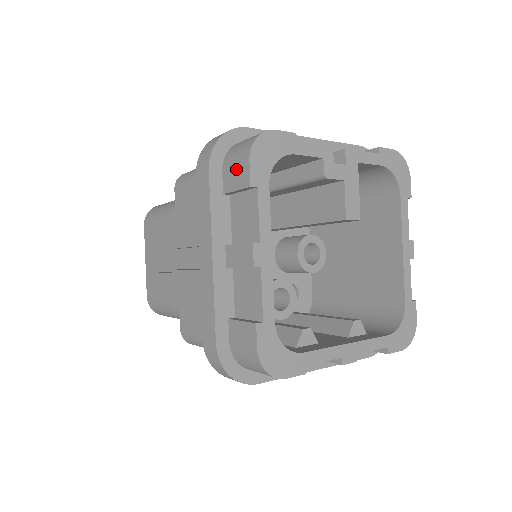
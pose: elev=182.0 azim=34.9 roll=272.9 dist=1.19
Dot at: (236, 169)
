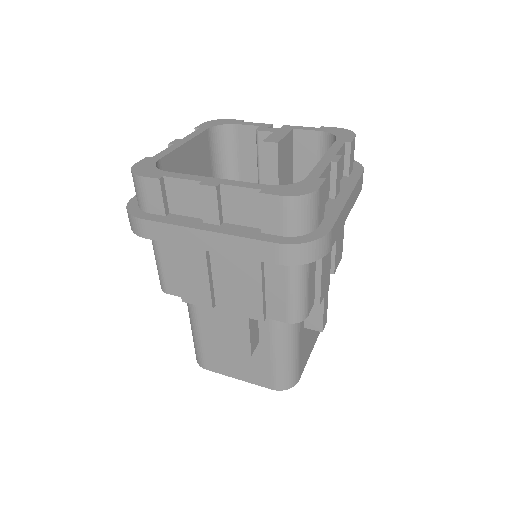
Dot at: occluded
